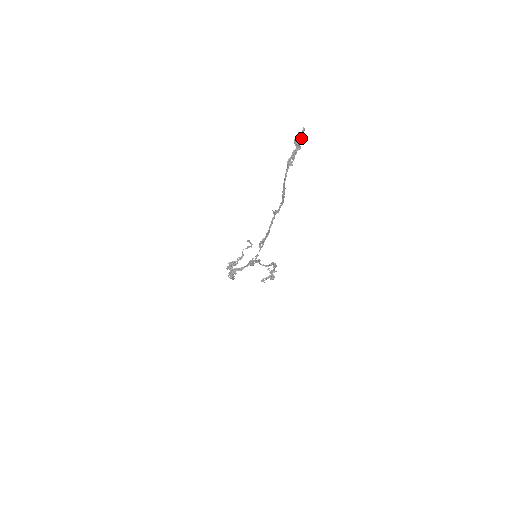
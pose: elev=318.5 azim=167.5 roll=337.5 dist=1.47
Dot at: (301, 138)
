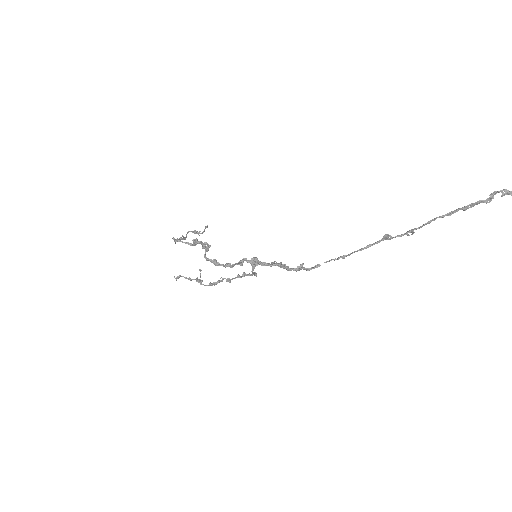
Dot at: occluded
